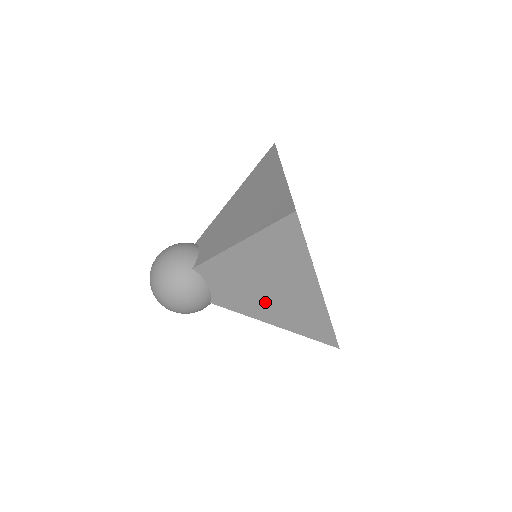
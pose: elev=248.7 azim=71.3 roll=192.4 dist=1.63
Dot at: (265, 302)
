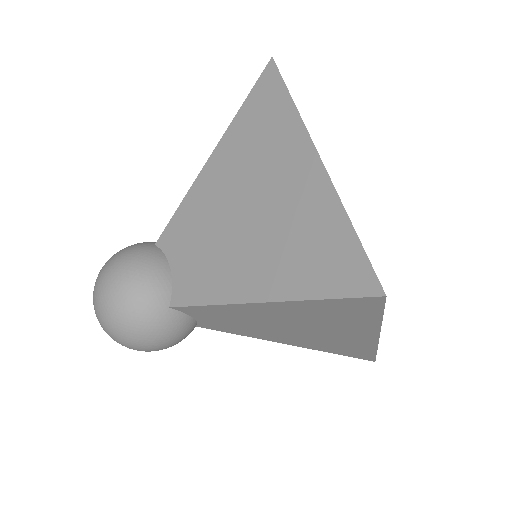
Dot at: (284, 335)
